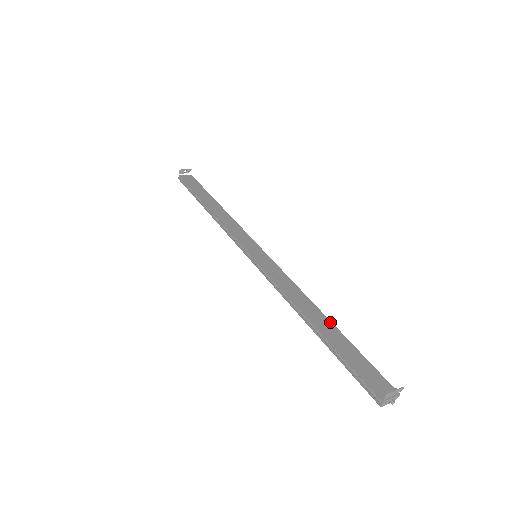
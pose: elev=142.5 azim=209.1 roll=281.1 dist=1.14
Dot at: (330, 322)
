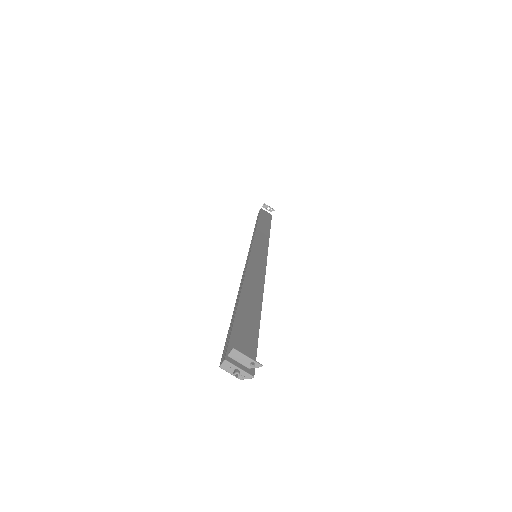
Dot at: (260, 308)
